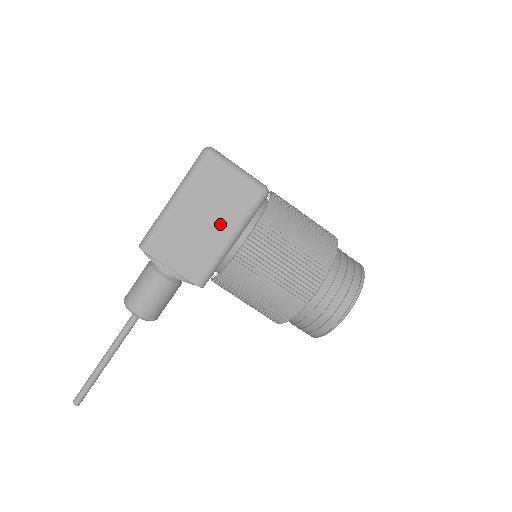
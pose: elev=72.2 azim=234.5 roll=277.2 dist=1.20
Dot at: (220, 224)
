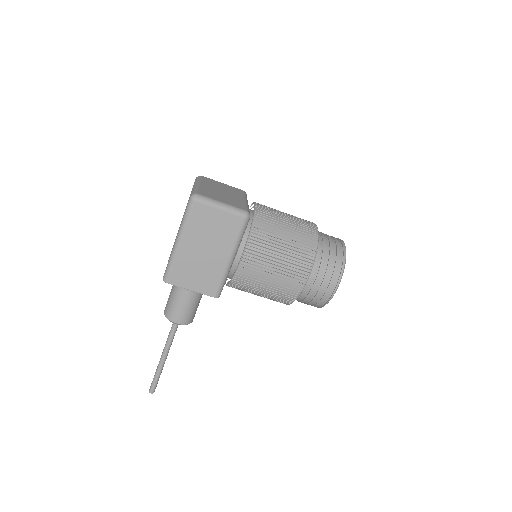
Dot at: (219, 249)
